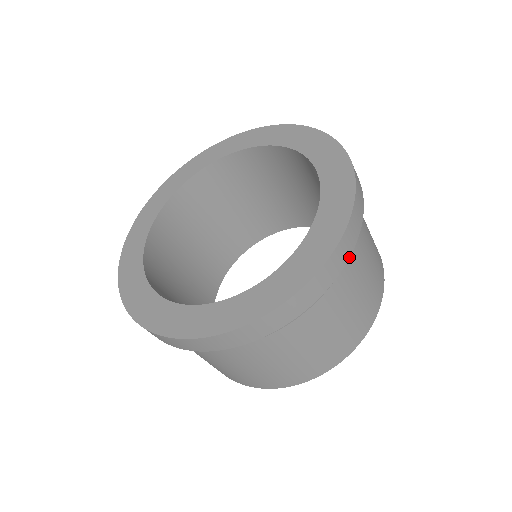
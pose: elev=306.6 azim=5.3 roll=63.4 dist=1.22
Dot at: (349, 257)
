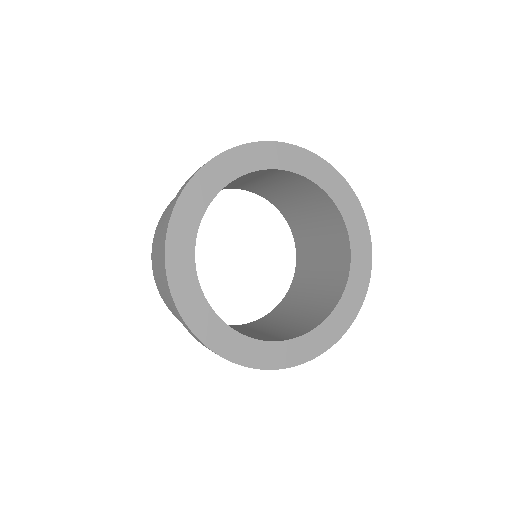
Dot at: occluded
